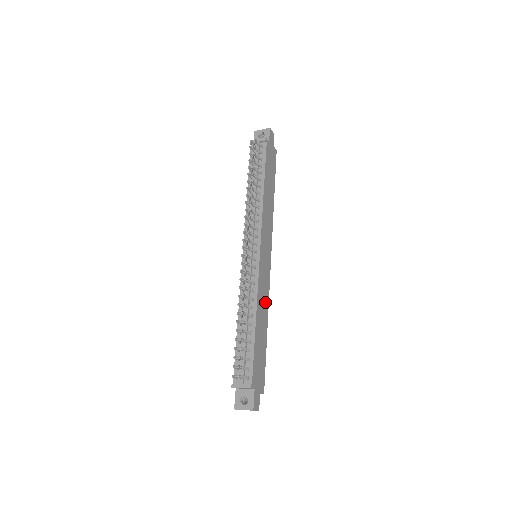
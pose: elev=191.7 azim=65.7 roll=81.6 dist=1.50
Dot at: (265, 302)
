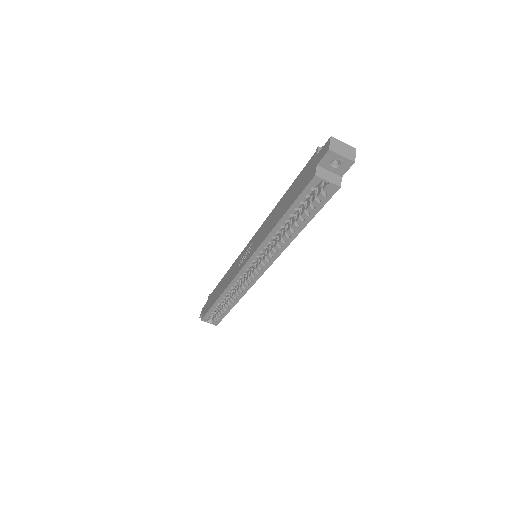
Dot at: occluded
